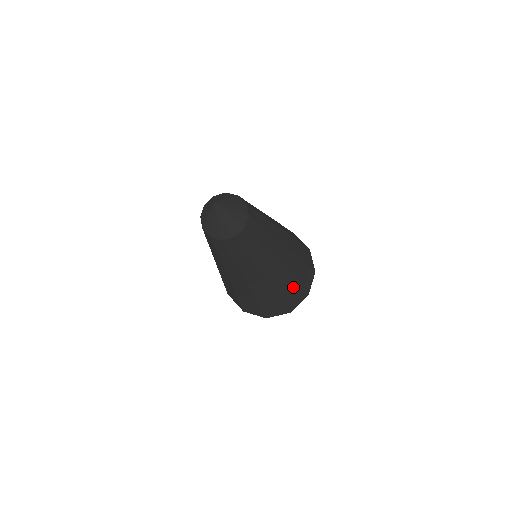
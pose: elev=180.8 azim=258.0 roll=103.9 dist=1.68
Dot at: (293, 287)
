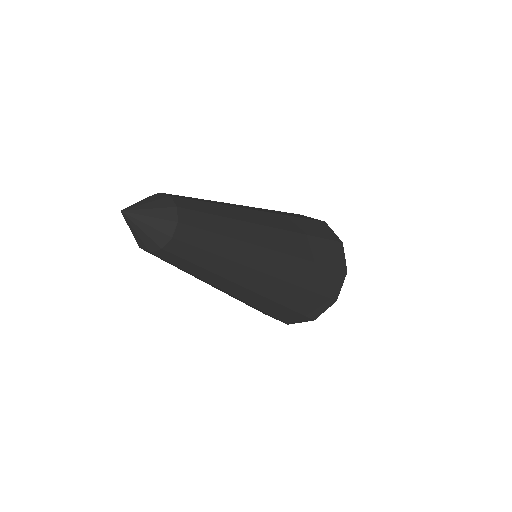
Dot at: (315, 270)
